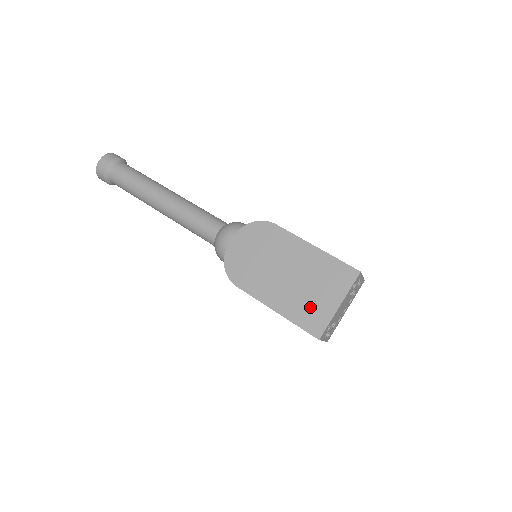
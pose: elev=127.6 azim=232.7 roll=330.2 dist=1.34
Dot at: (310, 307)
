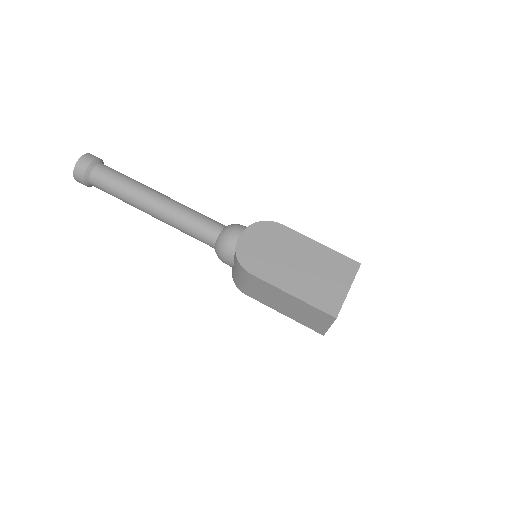
Dot at: (324, 291)
